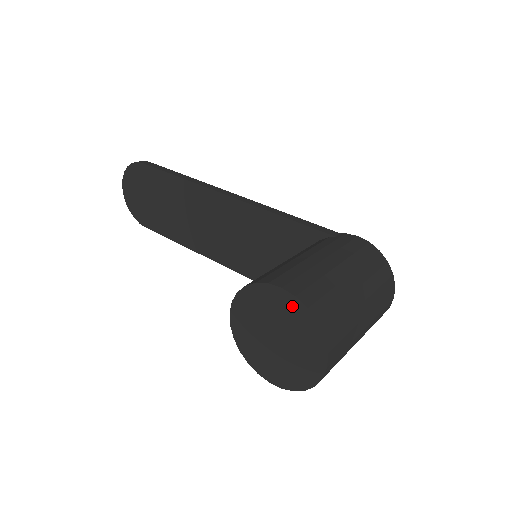
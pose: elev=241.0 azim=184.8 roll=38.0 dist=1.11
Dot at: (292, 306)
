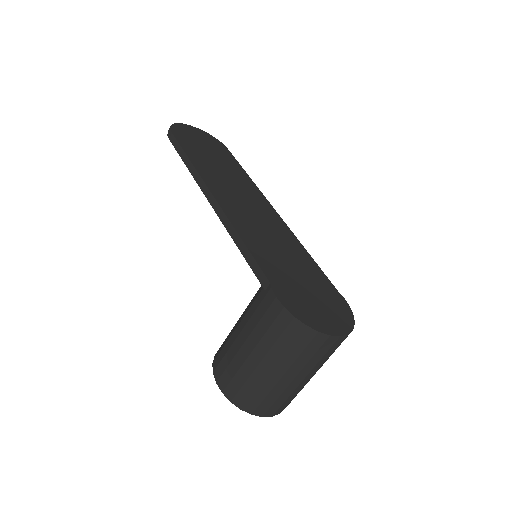
Dot at: occluded
